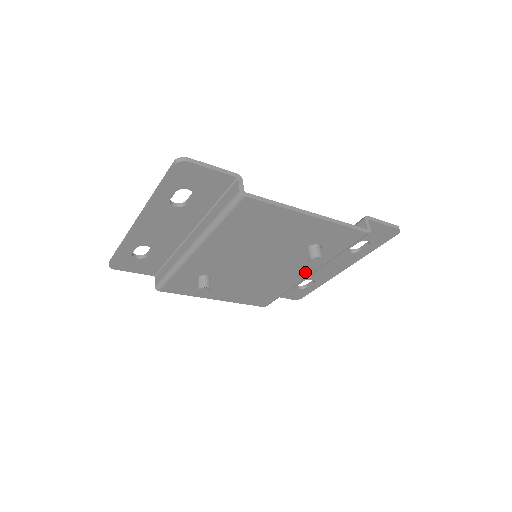
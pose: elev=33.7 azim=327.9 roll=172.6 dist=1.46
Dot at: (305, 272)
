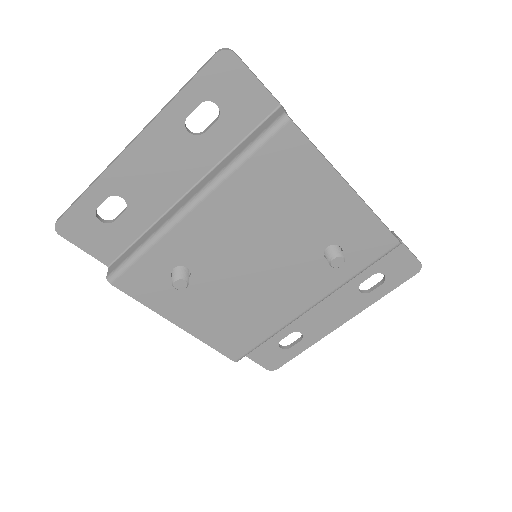
Dot at: (307, 299)
